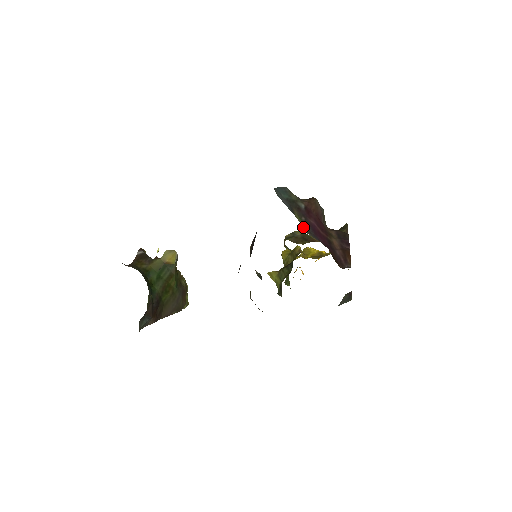
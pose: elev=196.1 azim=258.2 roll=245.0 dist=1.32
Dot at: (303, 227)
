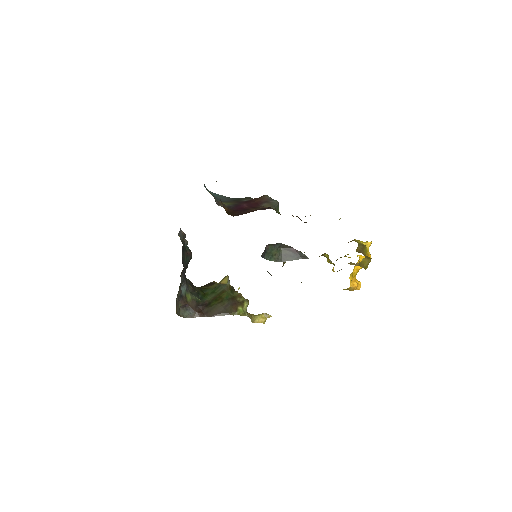
Dot at: (221, 205)
